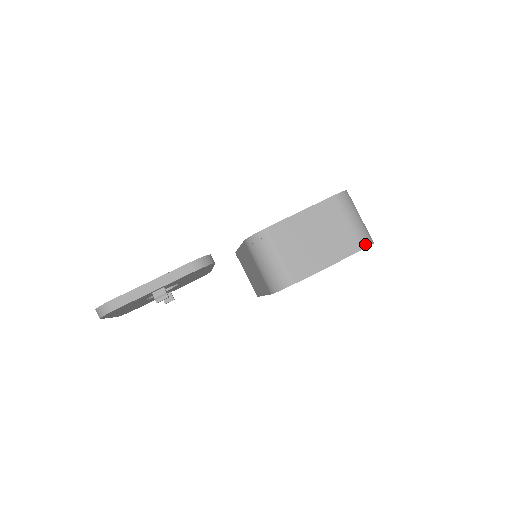
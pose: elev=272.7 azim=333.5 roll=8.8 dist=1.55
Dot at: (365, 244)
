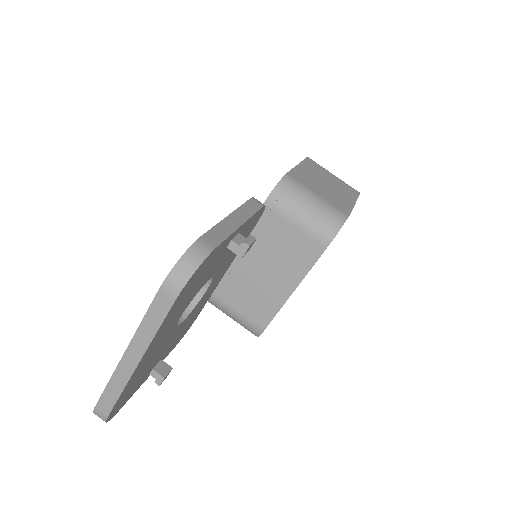
Dot at: (357, 191)
